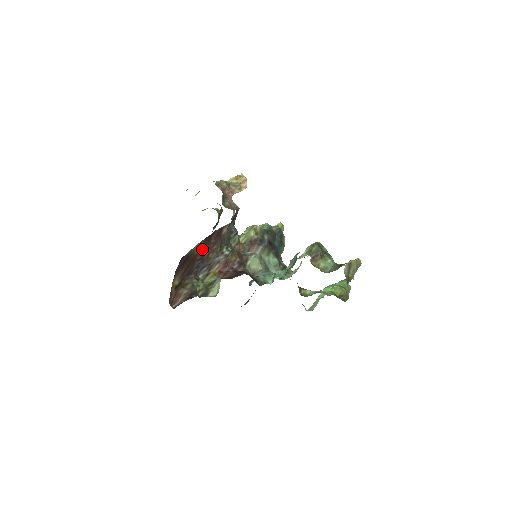
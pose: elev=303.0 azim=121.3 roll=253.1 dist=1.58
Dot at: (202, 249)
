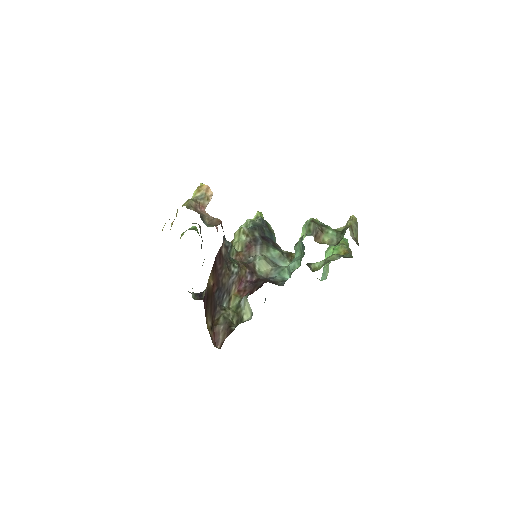
Dot at: (214, 279)
